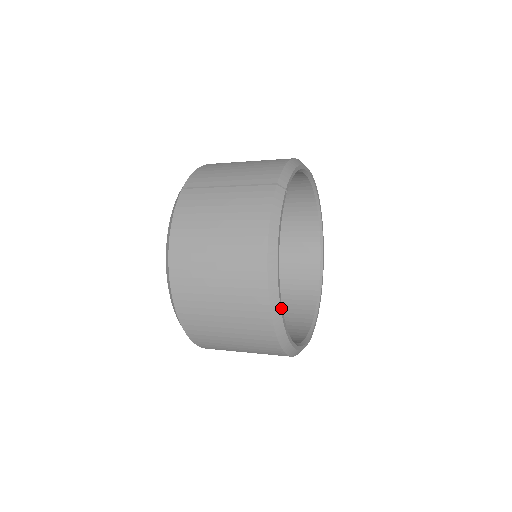
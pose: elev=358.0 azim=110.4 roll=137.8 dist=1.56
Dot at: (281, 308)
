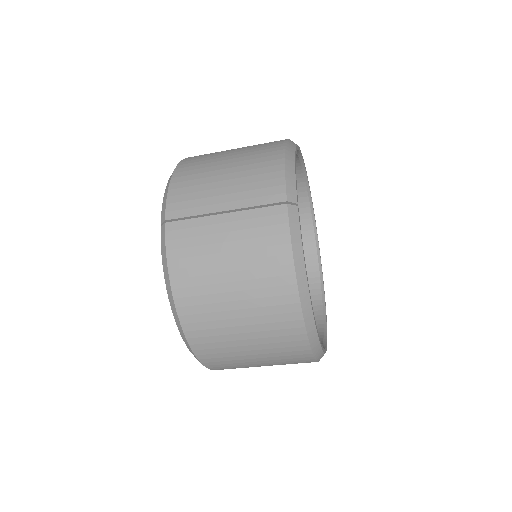
Dot at: (318, 336)
